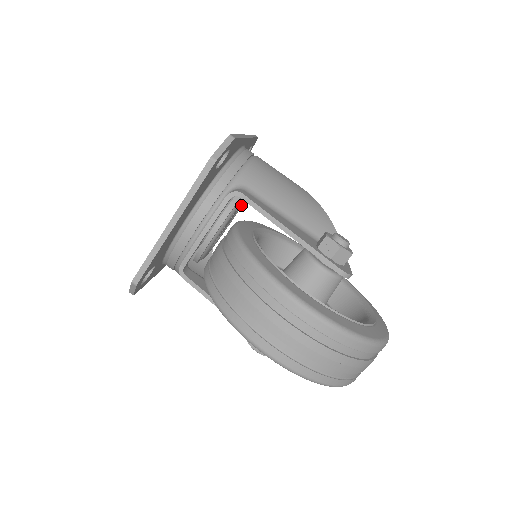
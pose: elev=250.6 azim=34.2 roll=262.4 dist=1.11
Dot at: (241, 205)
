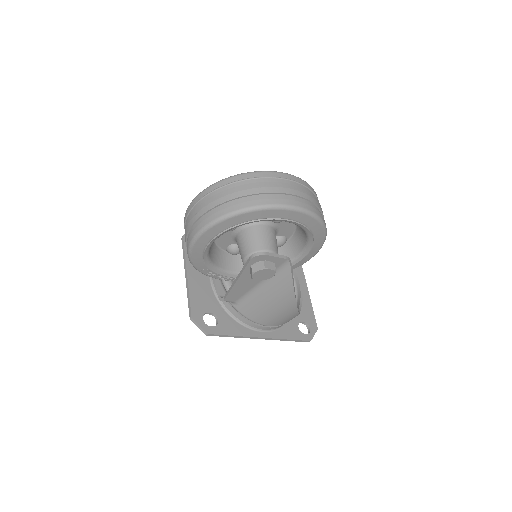
Dot at: occluded
